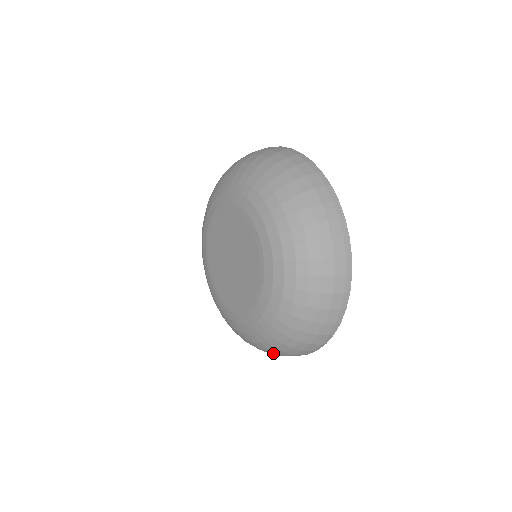
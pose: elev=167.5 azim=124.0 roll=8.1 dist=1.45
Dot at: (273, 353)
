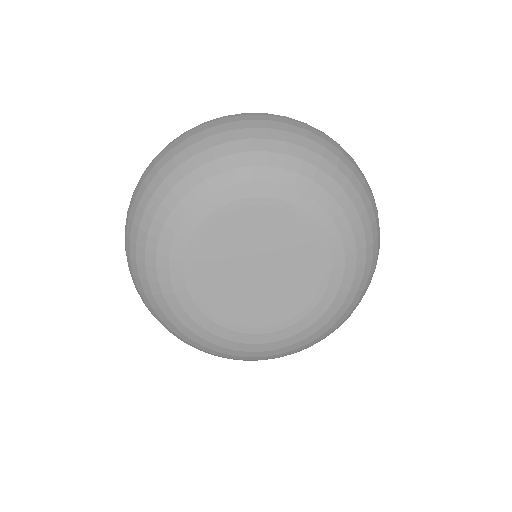
Dot at: occluded
